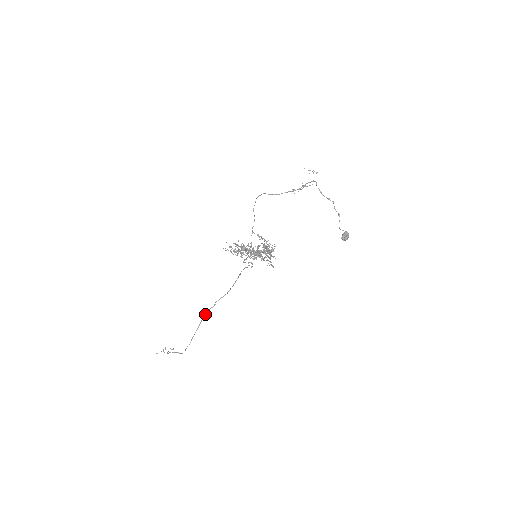
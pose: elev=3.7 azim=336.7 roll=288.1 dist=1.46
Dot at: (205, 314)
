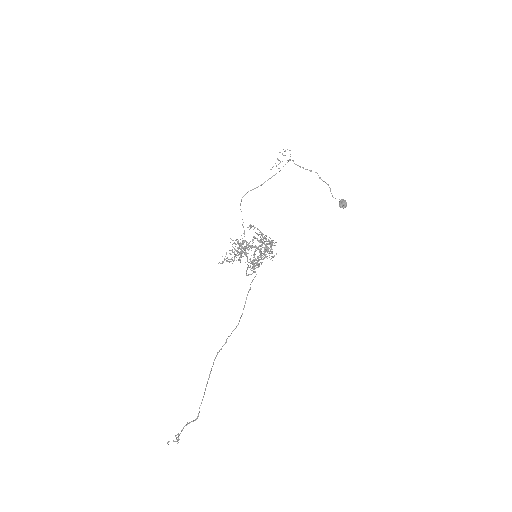
Dot at: occluded
